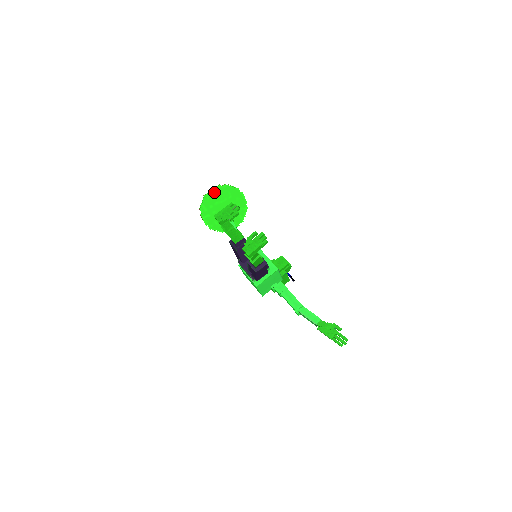
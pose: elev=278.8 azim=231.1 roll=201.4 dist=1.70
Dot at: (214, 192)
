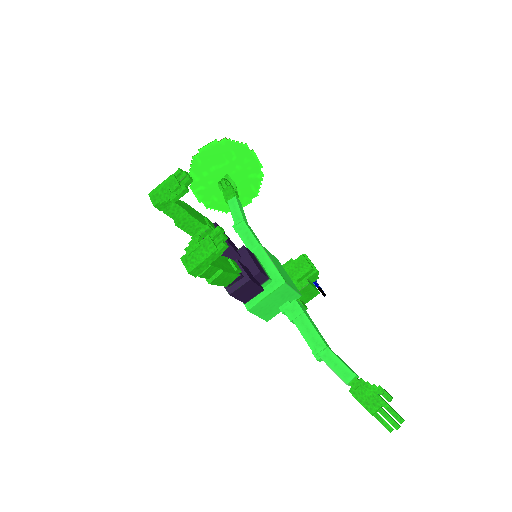
Dot at: (208, 151)
